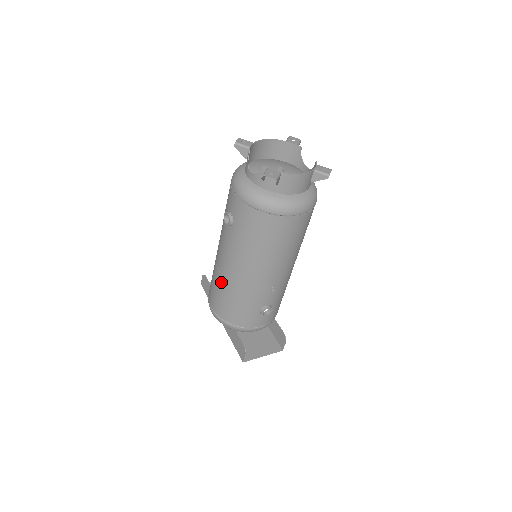
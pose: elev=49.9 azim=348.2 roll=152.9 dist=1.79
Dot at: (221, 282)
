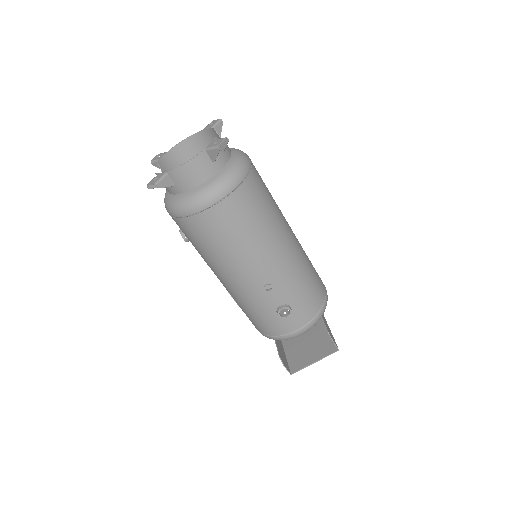
Dot at: (231, 296)
